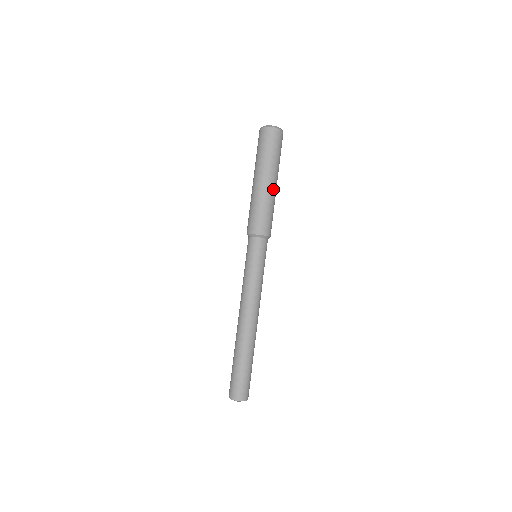
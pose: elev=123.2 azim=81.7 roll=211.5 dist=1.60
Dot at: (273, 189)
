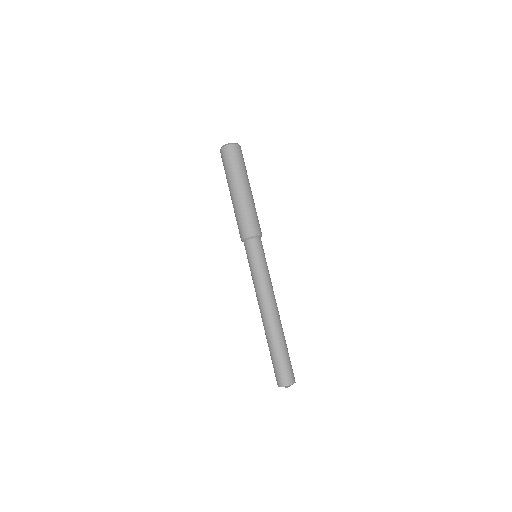
Dot at: (252, 195)
